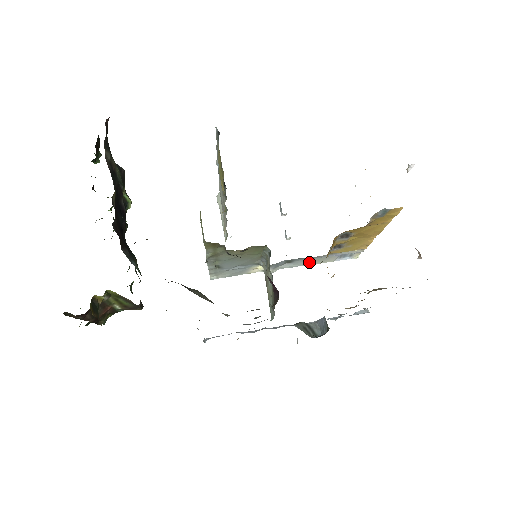
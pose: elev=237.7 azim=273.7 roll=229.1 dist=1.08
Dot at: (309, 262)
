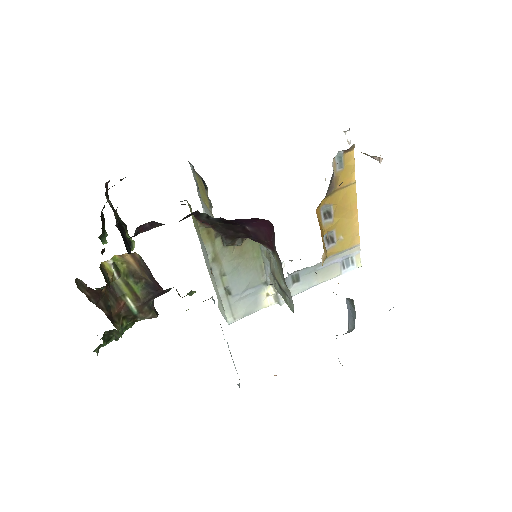
Dot at: (316, 279)
